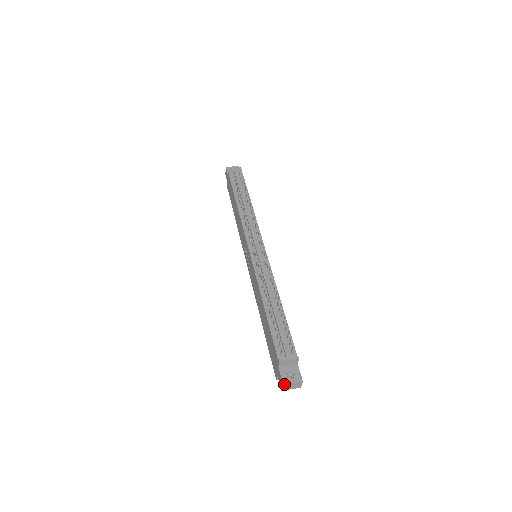
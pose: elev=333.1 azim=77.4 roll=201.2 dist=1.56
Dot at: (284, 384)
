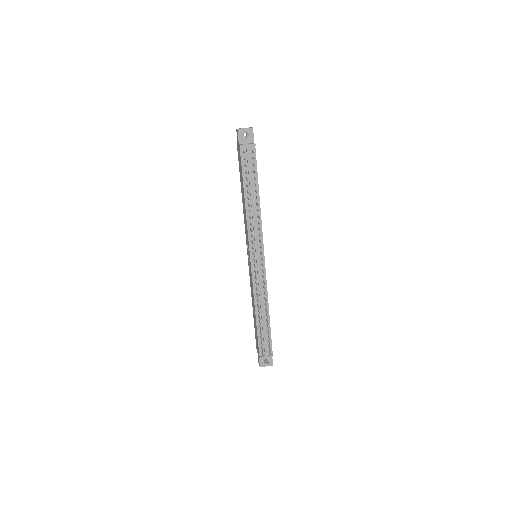
Dot at: occluded
